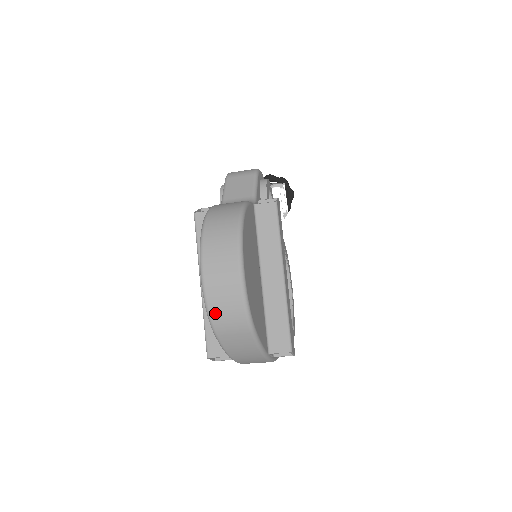
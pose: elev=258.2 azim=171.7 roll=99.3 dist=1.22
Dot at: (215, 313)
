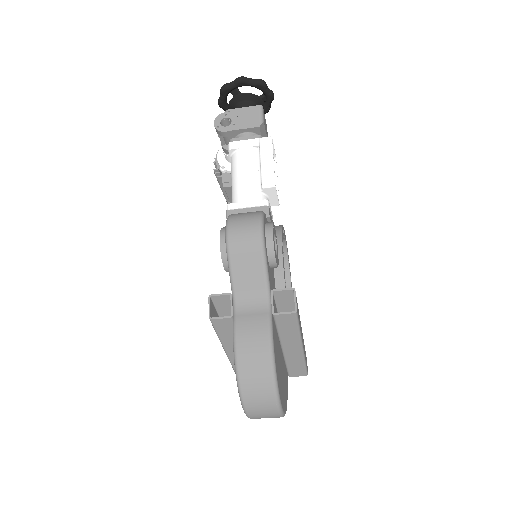
Dot at: occluded
